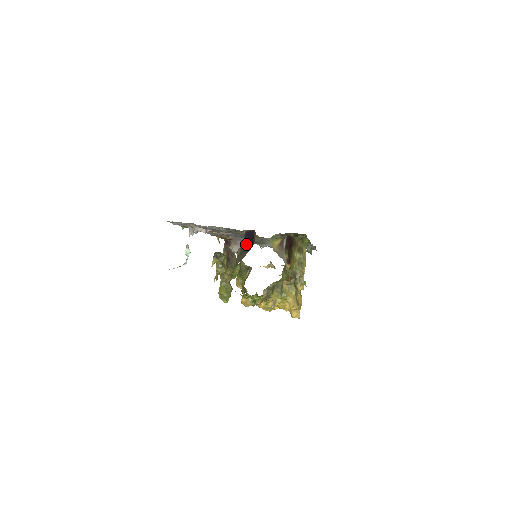
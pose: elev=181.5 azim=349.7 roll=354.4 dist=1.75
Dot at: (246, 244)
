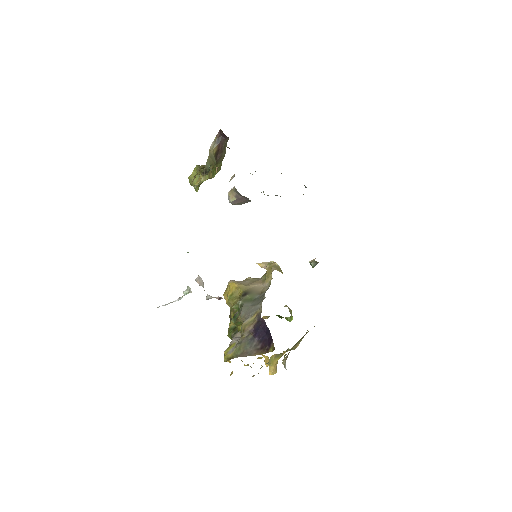
Dot at: (258, 335)
